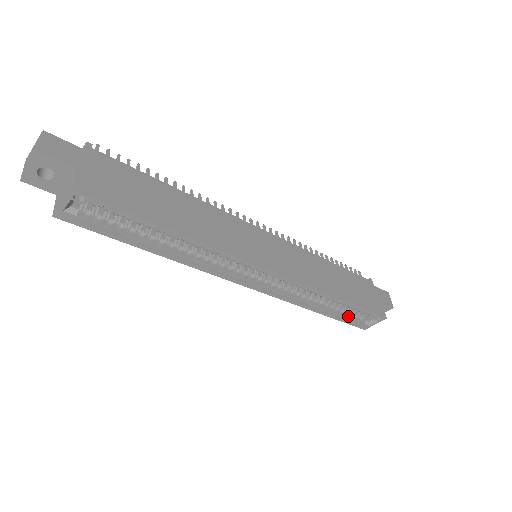
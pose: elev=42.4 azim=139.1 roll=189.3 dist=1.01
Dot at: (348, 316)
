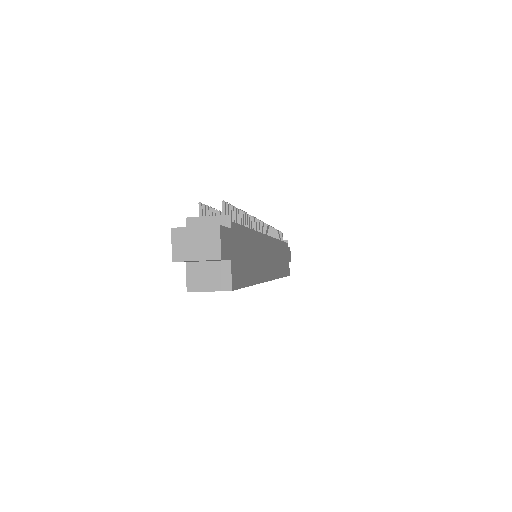
Dot at: occluded
